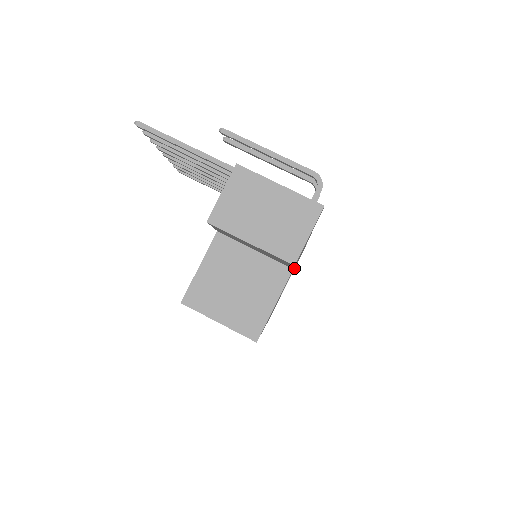
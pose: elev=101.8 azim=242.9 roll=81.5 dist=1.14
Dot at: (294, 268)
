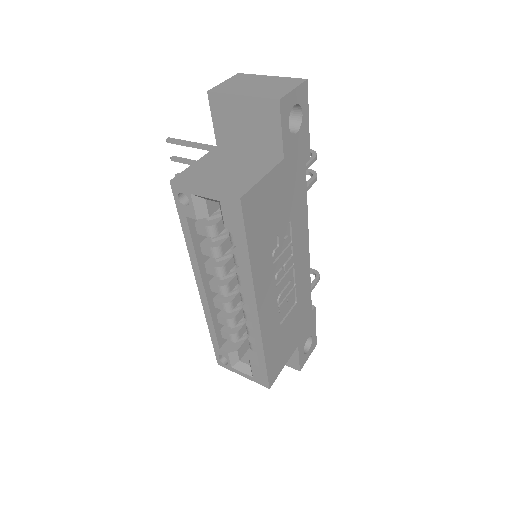
Dot at: (298, 294)
